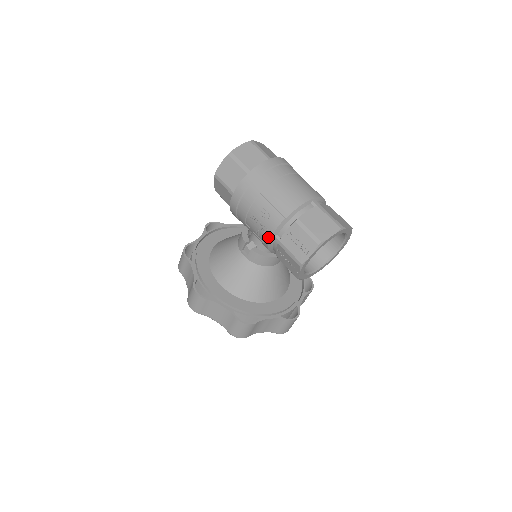
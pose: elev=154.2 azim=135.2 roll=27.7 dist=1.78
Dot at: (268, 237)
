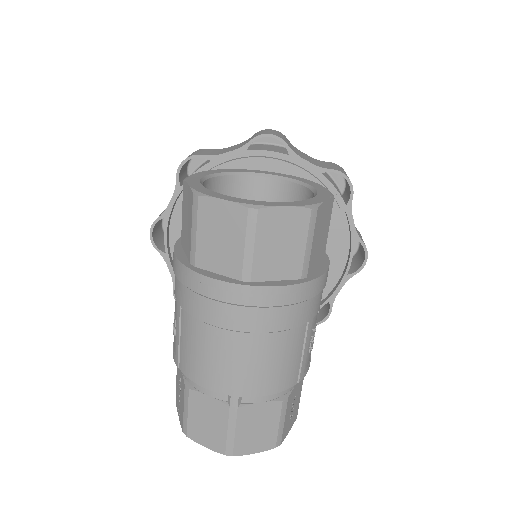
Dot at: occluded
